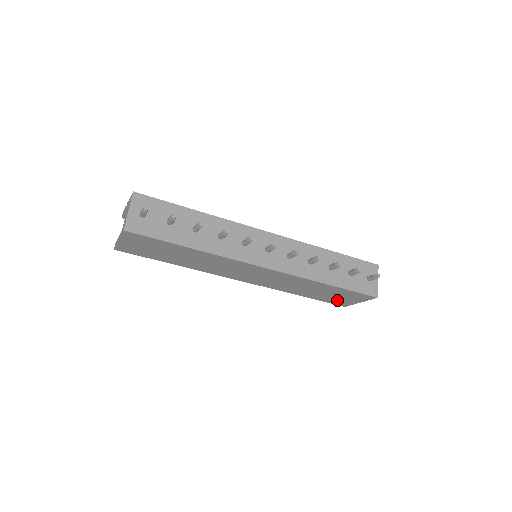
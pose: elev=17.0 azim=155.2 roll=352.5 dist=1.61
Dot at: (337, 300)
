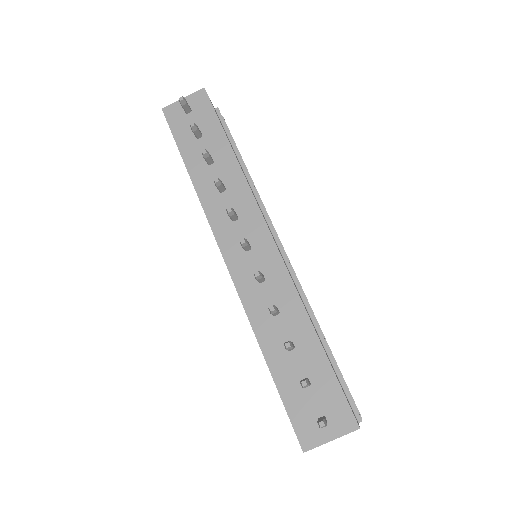
Dot at: occluded
